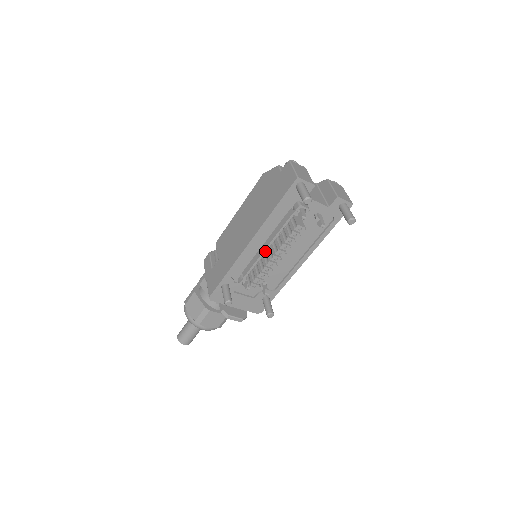
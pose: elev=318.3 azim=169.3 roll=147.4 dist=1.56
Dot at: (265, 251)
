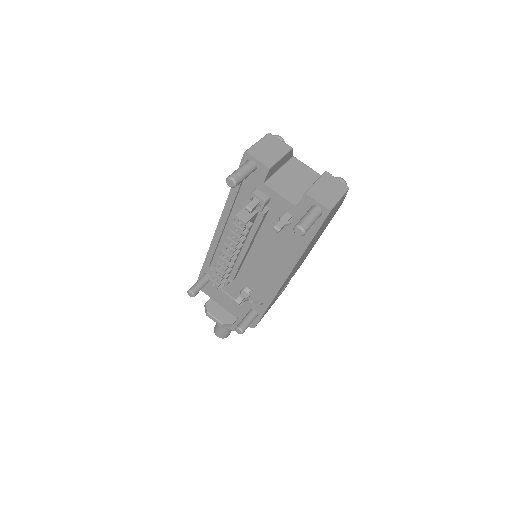
Dot at: occluded
